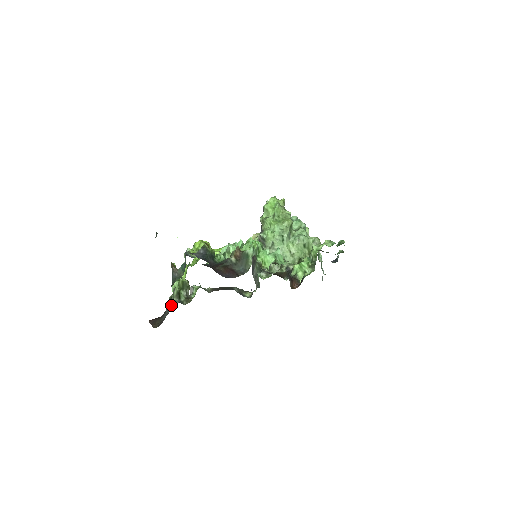
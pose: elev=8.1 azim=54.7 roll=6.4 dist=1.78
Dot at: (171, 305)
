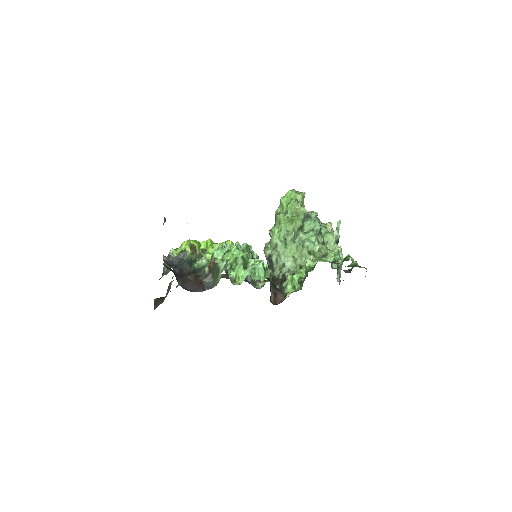
Dot at: (168, 292)
